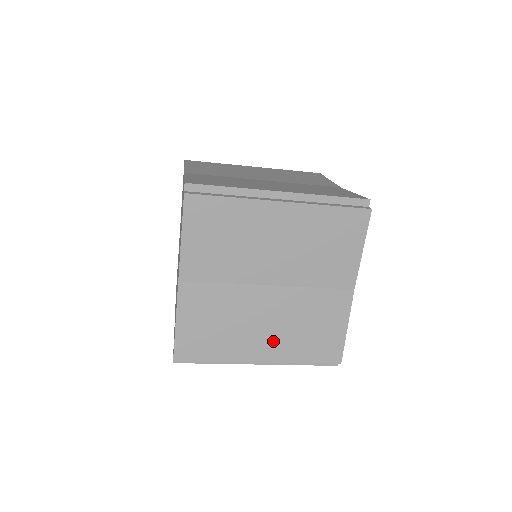
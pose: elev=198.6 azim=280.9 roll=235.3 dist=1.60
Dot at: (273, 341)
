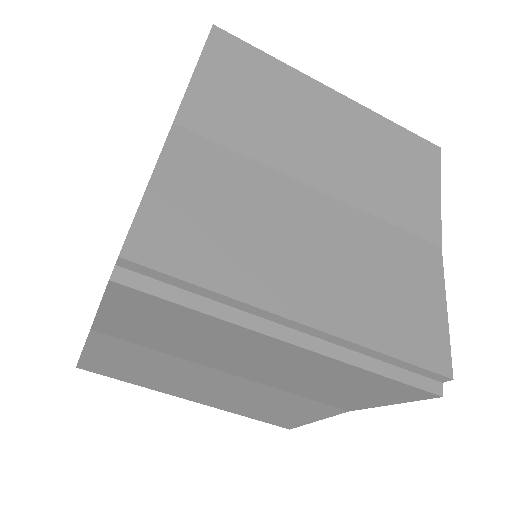
Dot at: (329, 288)
